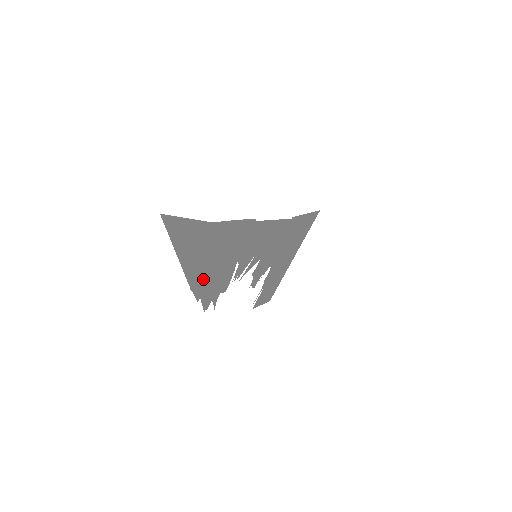
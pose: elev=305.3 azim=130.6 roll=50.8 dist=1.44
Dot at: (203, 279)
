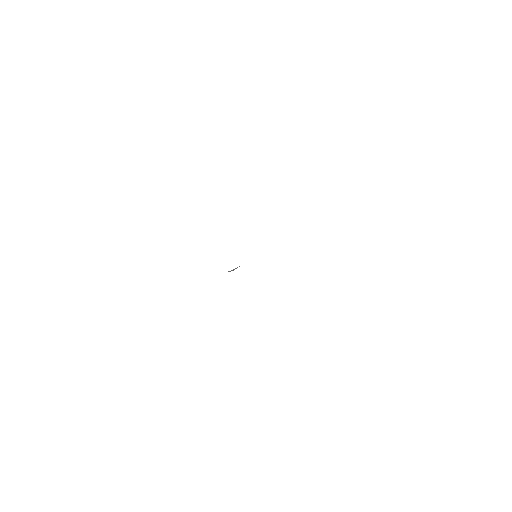
Dot at: occluded
